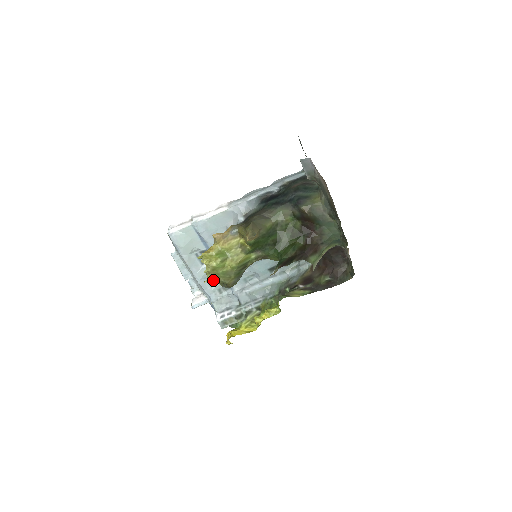
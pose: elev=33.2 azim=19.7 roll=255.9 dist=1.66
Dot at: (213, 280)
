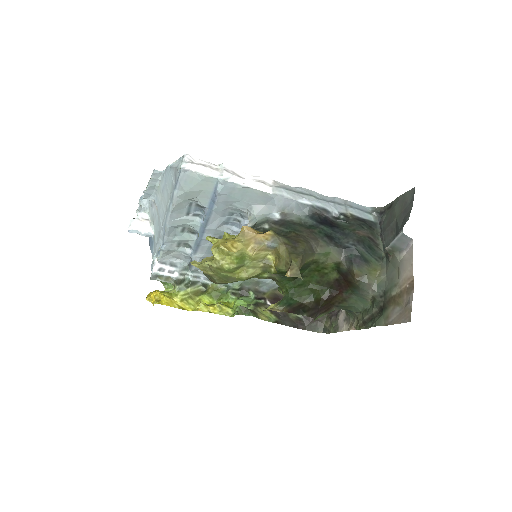
Dot at: (204, 270)
